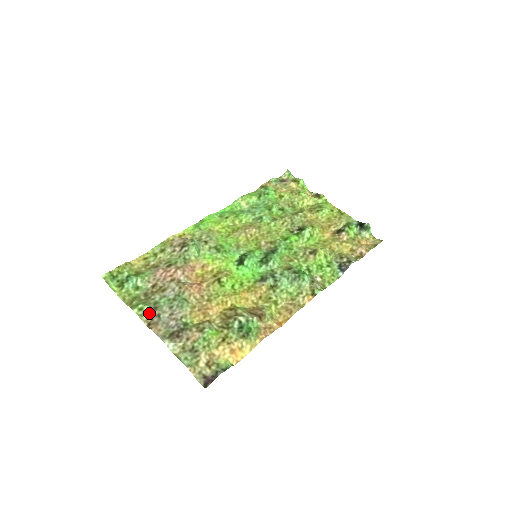
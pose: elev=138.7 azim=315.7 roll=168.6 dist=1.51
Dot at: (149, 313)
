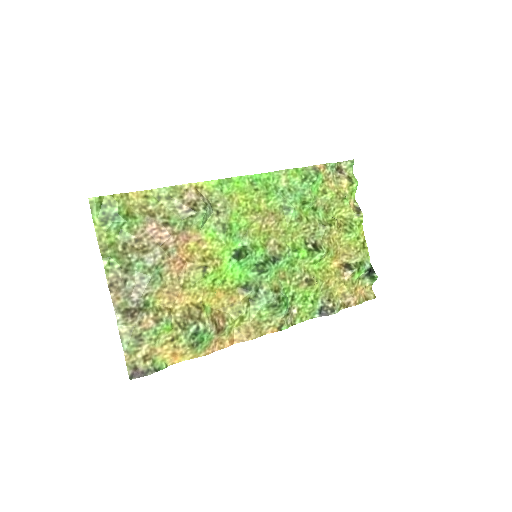
Dot at: (117, 273)
